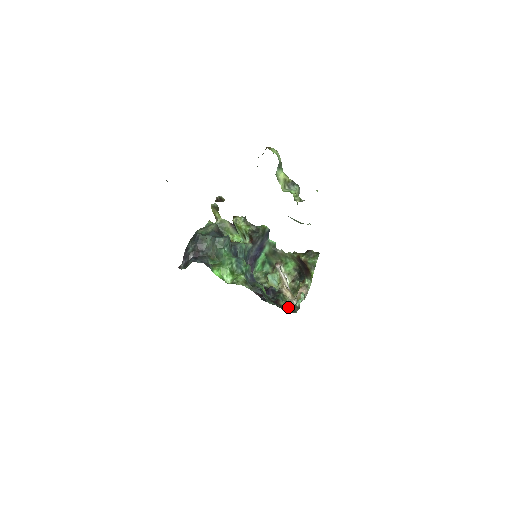
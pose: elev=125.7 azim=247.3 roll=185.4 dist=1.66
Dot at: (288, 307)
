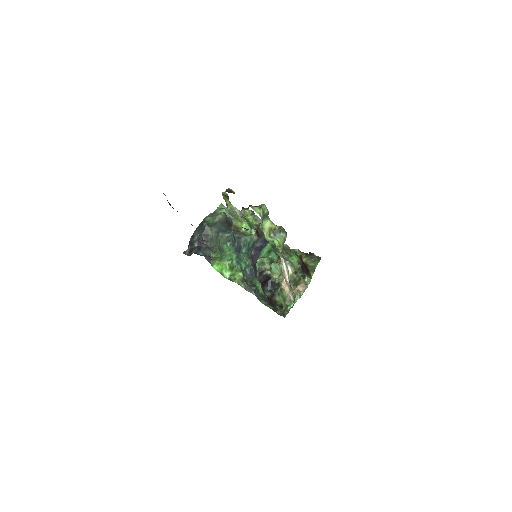
Dot at: (283, 303)
